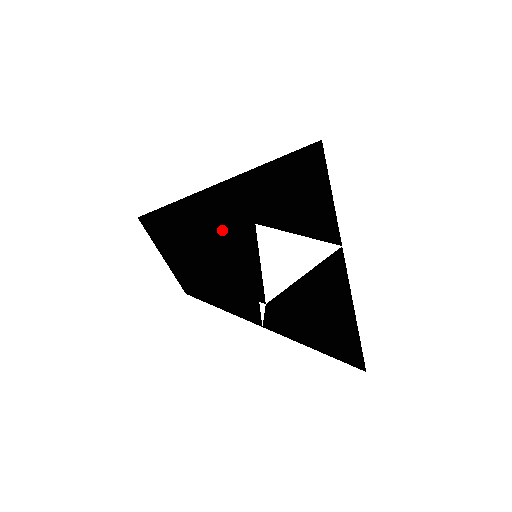
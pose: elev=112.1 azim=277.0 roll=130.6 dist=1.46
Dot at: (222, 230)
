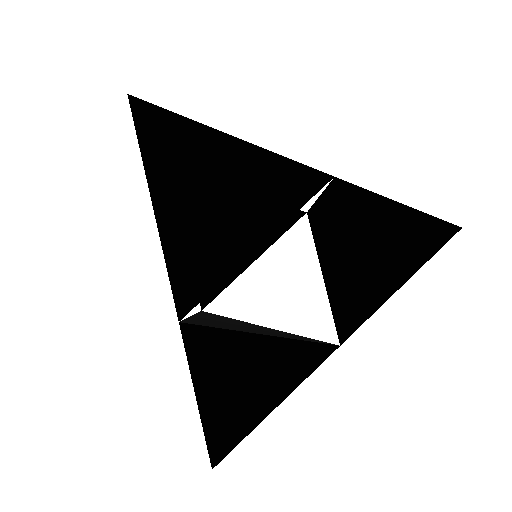
Dot at: occluded
